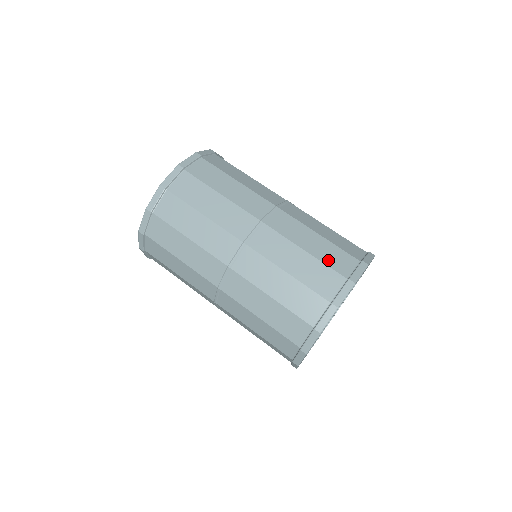
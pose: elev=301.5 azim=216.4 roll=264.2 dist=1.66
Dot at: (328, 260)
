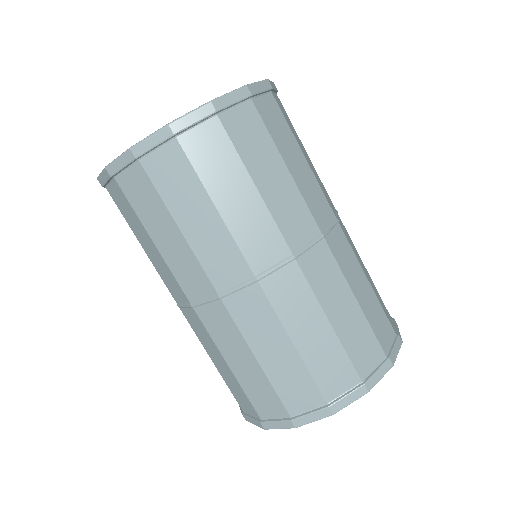
Dot at: occluded
